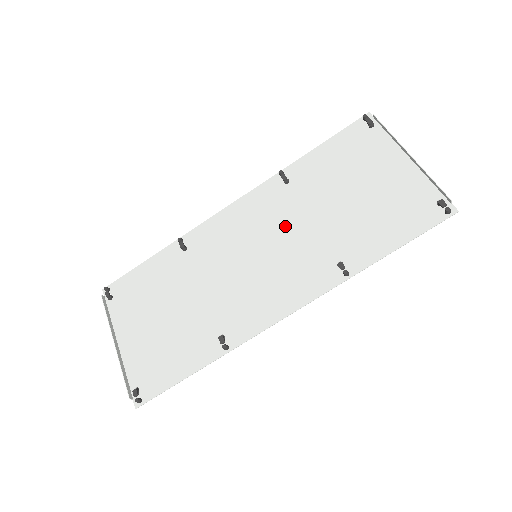
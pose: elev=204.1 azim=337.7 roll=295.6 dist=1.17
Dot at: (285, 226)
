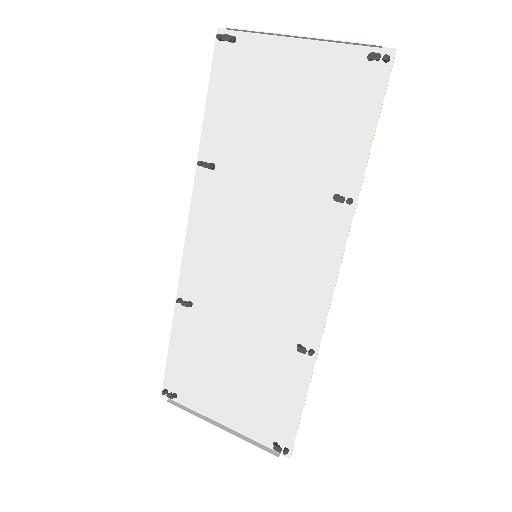
Dot at: (253, 208)
